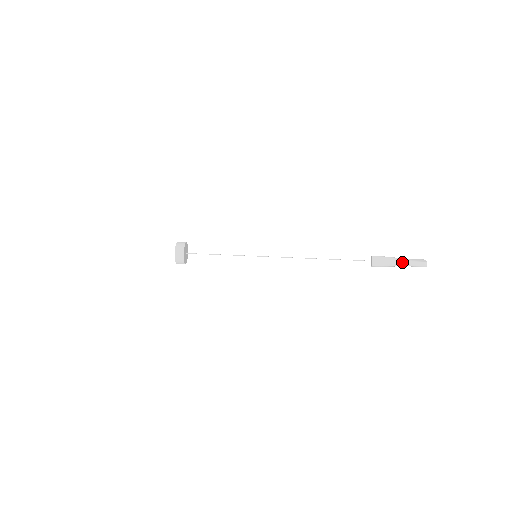
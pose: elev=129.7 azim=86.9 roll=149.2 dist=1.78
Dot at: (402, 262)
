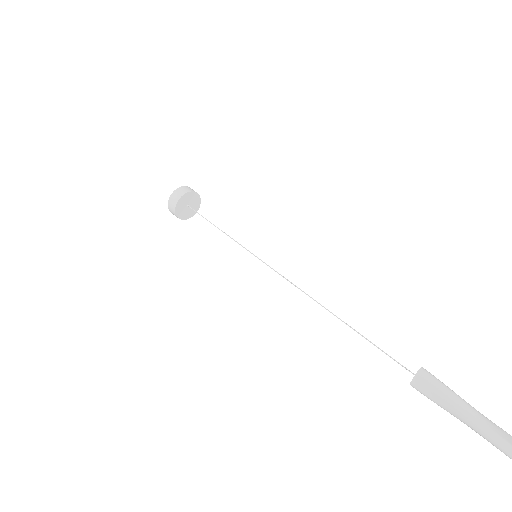
Dot at: (470, 417)
